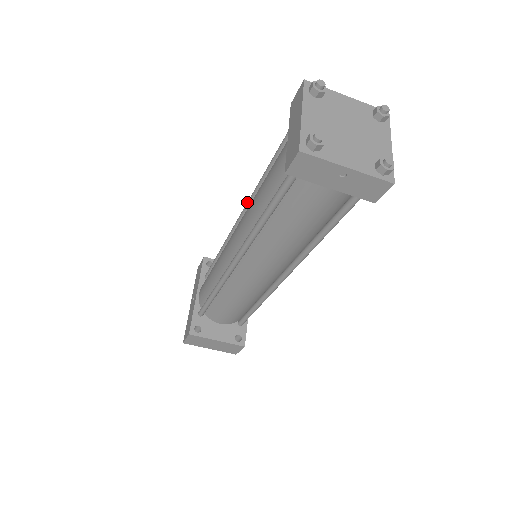
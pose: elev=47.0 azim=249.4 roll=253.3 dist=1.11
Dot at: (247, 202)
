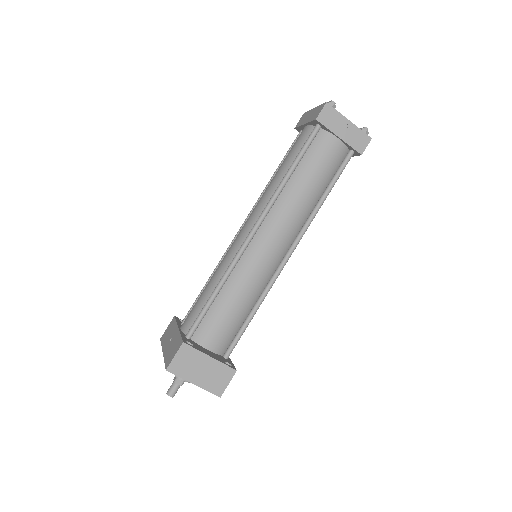
Dot at: (252, 208)
